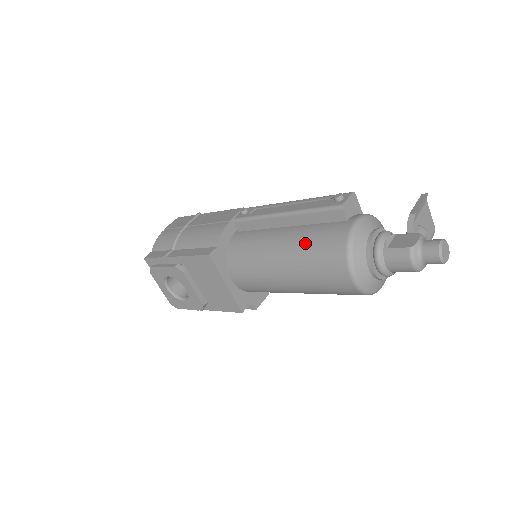
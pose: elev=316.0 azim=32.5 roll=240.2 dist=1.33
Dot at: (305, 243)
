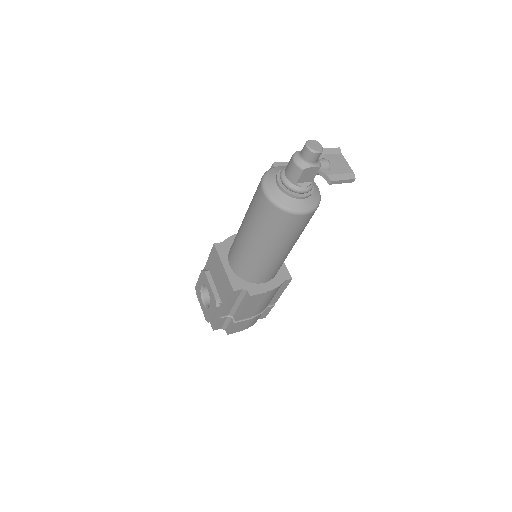
Dot at: occluded
